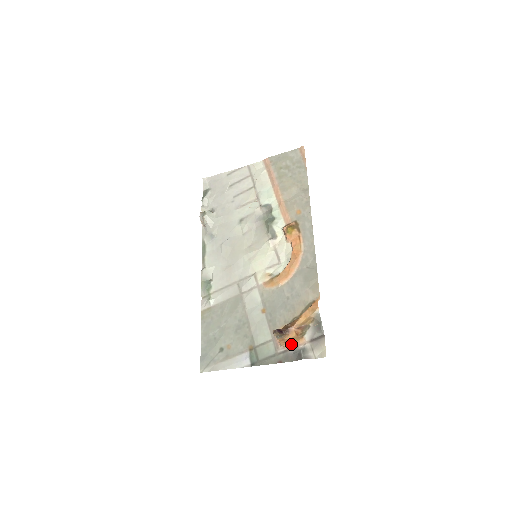
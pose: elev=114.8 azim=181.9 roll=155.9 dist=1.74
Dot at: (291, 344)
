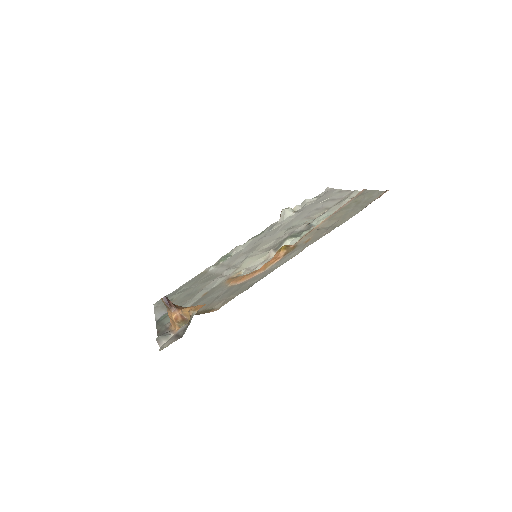
Dot at: (173, 326)
